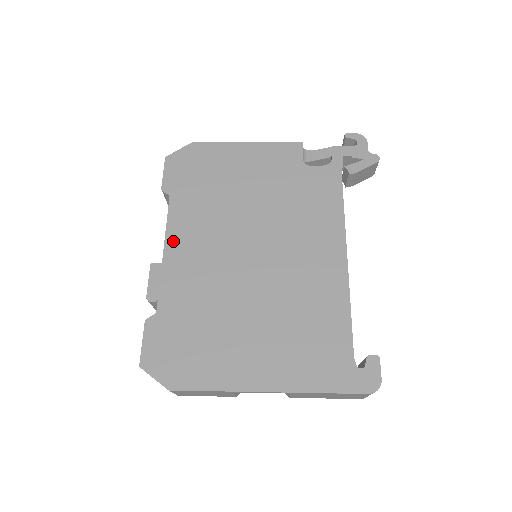
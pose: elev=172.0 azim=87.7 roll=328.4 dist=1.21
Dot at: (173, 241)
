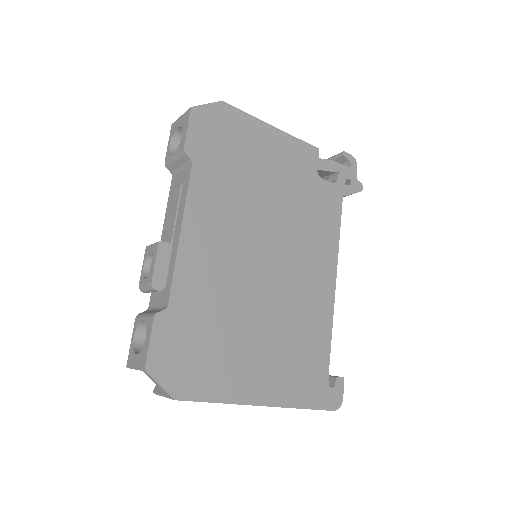
Dot at: (192, 222)
